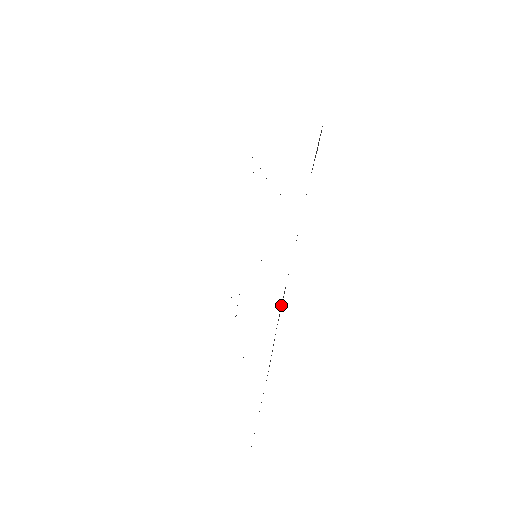
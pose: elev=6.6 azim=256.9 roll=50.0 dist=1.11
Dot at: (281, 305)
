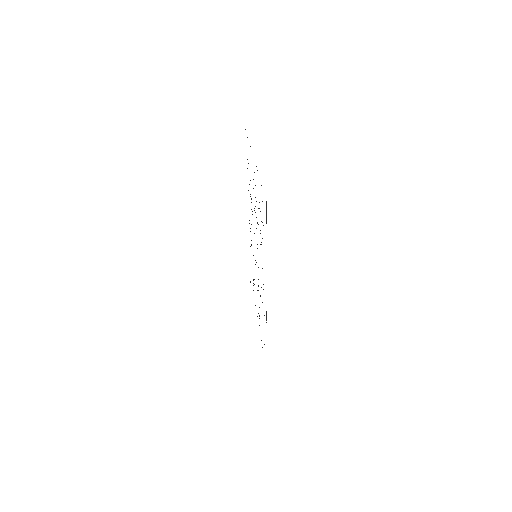
Dot at: occluded
